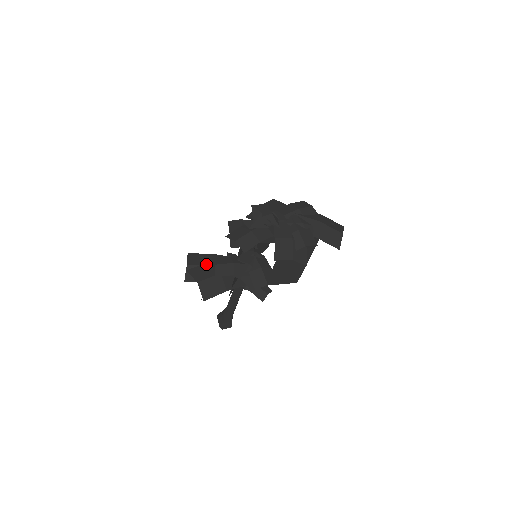
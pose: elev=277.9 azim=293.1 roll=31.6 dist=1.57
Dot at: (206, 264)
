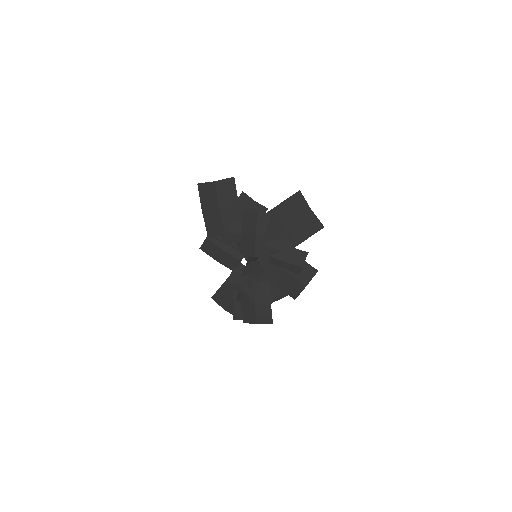
Dot at: (235, 299)
